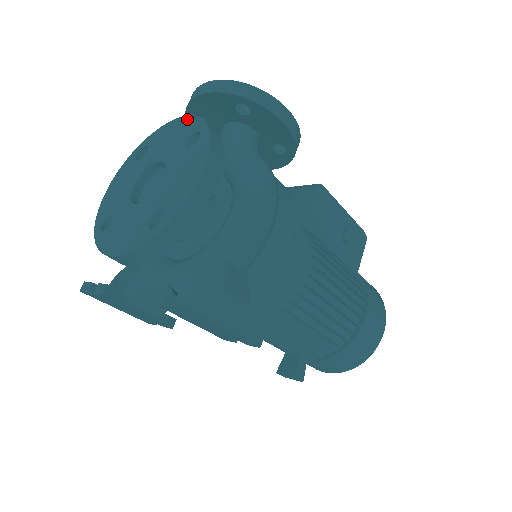
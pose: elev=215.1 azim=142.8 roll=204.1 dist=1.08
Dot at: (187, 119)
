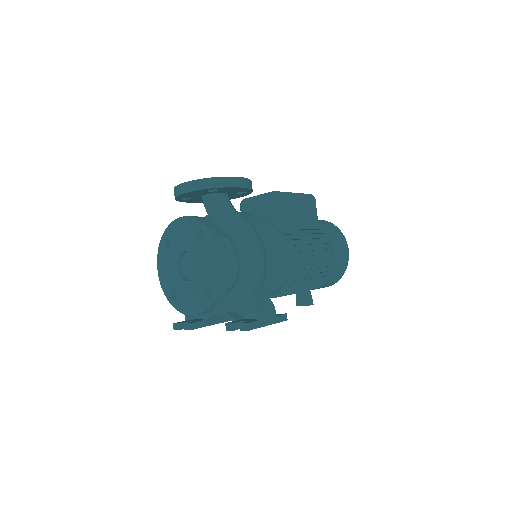
Dot at: (188, 219)
